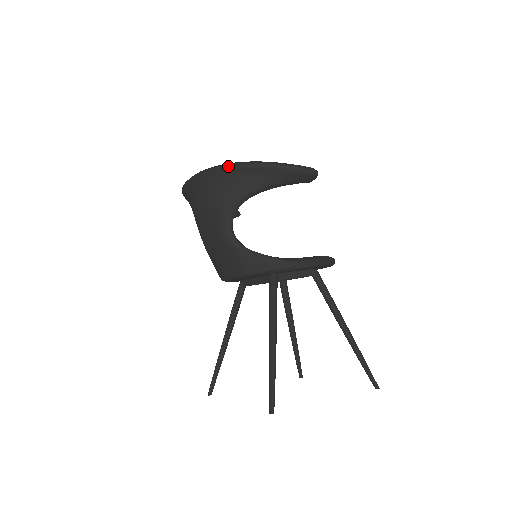
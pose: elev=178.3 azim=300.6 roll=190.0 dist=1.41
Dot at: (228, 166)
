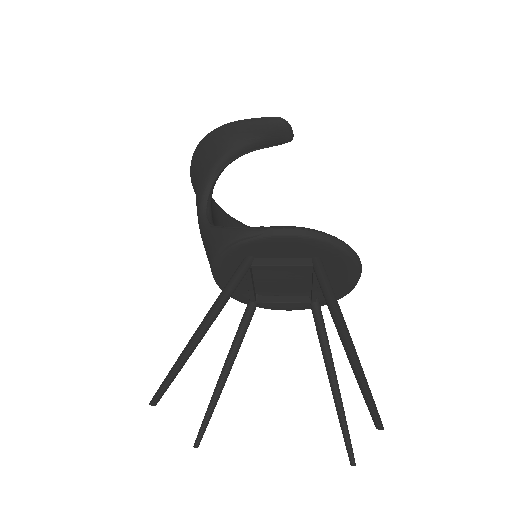
Dot at: (199, 143)
